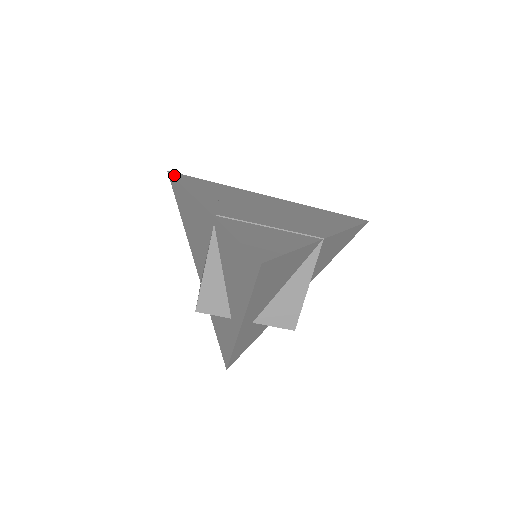
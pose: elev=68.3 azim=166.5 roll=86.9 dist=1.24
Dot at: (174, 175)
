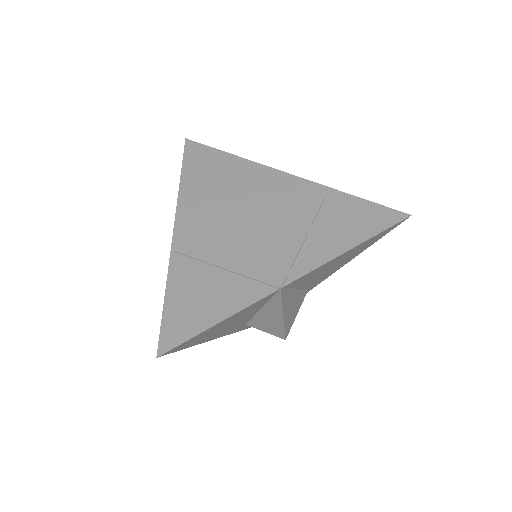
Dot at: (186, 149)
